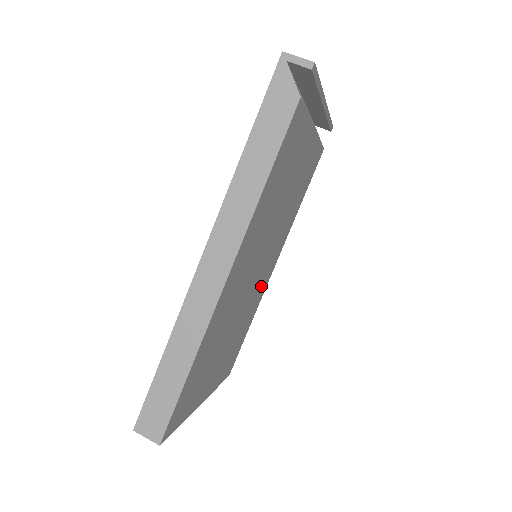
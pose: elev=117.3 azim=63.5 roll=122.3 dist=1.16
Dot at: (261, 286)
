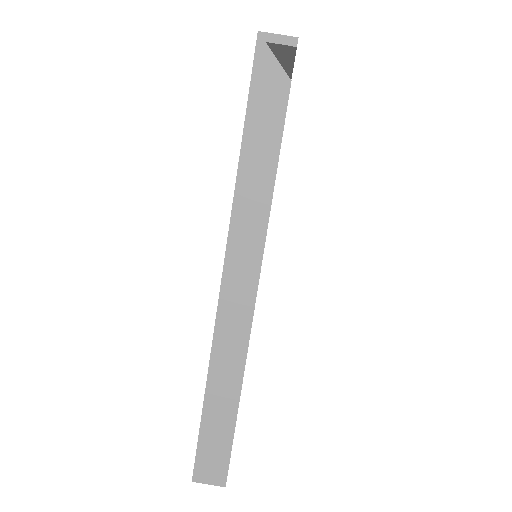
Dot at: occluded
